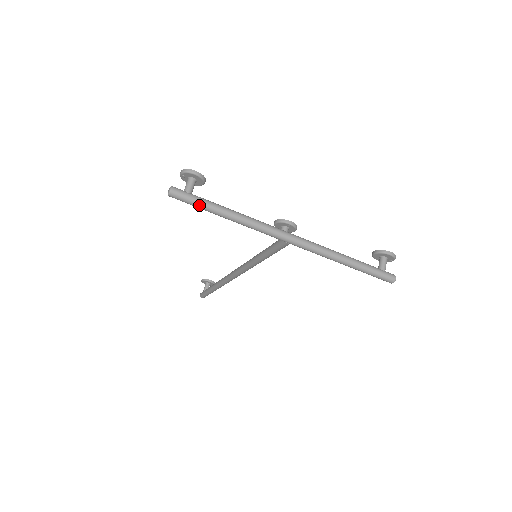
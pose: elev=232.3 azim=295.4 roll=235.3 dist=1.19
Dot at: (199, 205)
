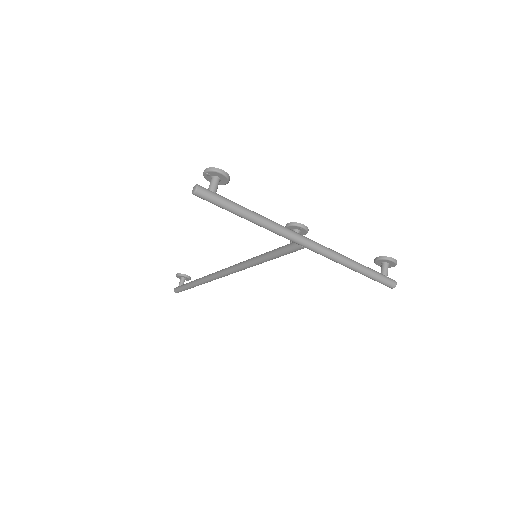
Dot at: (224, 205)
